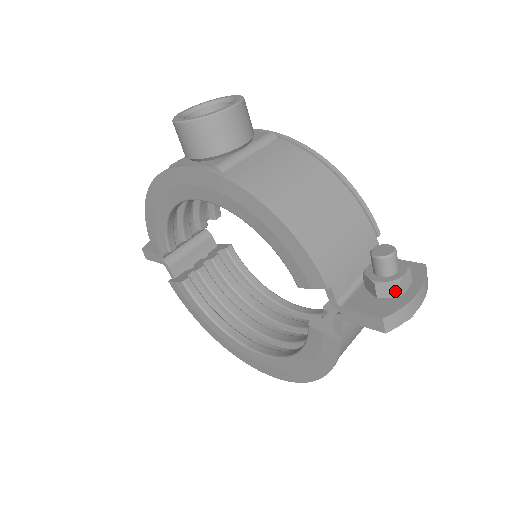
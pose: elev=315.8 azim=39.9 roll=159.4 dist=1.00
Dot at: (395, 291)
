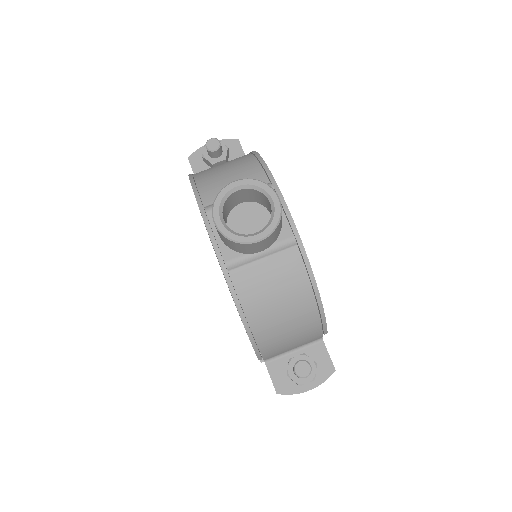
Dot at: (297, 384)
